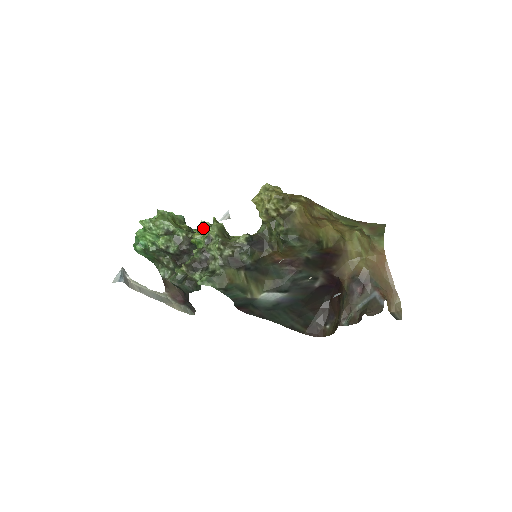
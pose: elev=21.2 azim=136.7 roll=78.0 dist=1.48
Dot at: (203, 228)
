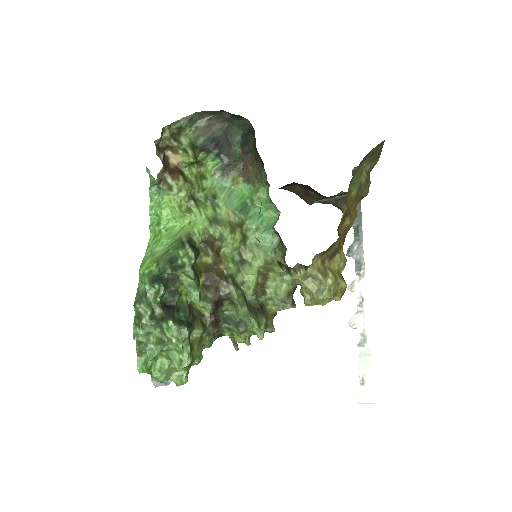
Dot at: (212, 309)
